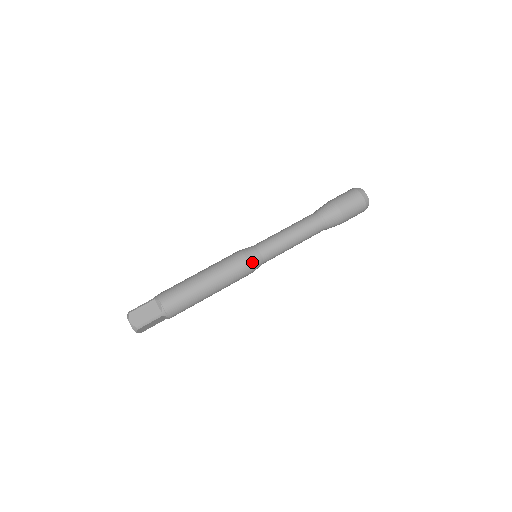
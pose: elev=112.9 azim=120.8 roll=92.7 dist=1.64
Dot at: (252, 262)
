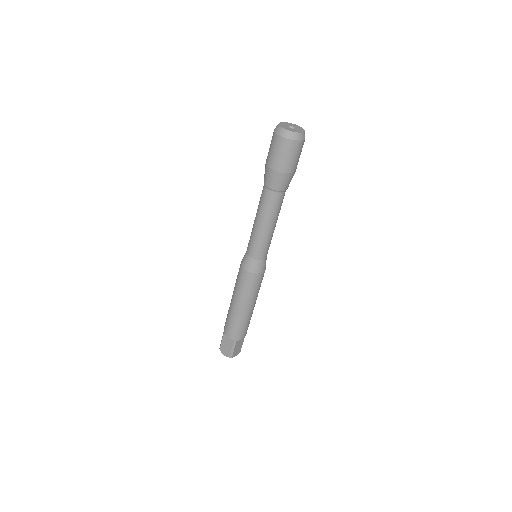
Dot at: (253, 270)
